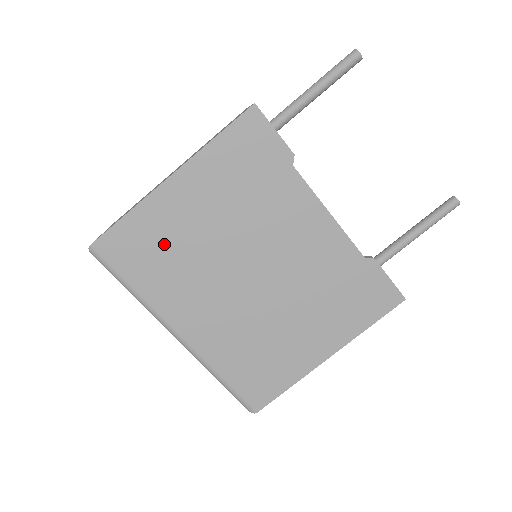
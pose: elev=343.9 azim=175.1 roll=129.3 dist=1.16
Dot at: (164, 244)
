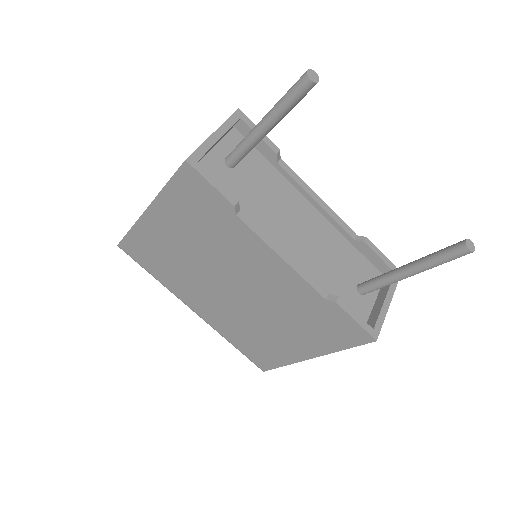
Dot at: (161, 254)
